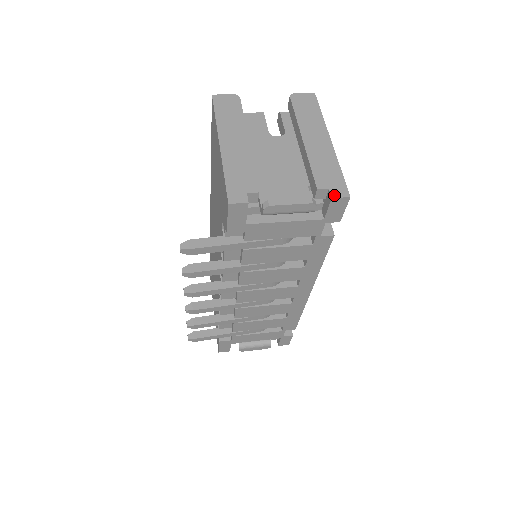
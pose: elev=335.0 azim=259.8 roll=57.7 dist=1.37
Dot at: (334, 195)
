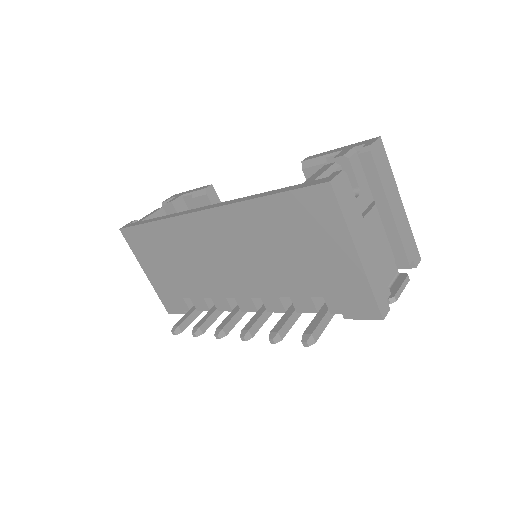
Dot at: (416, 264)
